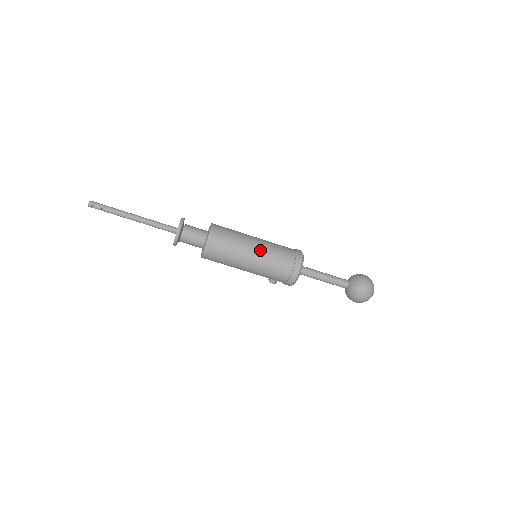
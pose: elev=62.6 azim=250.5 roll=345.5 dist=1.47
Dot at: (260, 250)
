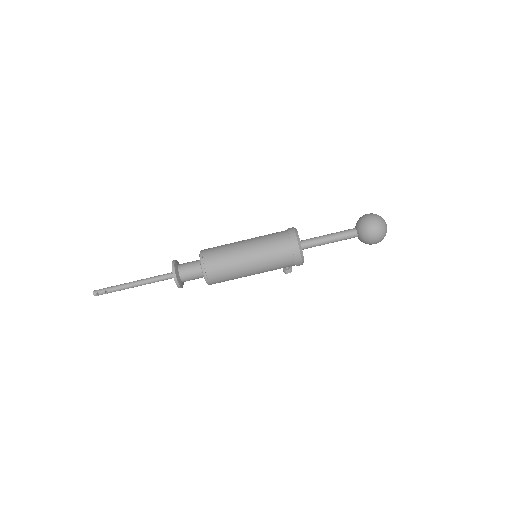
Dot at: (252, 246)
